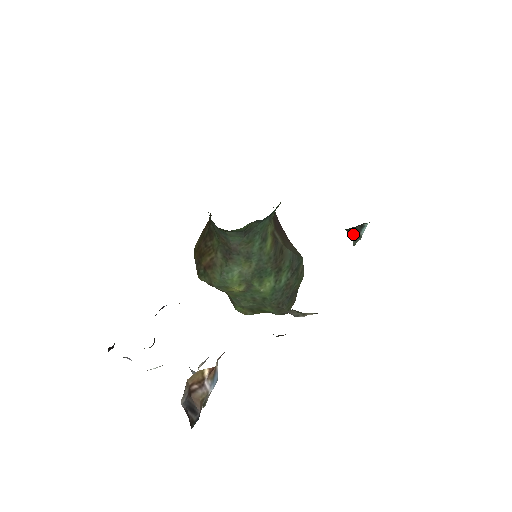
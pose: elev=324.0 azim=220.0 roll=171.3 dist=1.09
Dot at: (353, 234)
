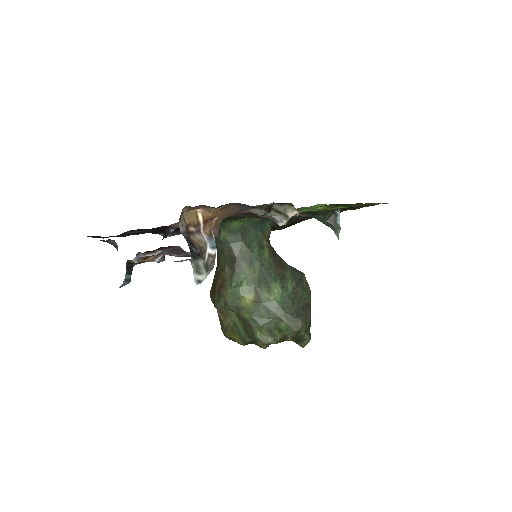
Dot at: (332, 224)
